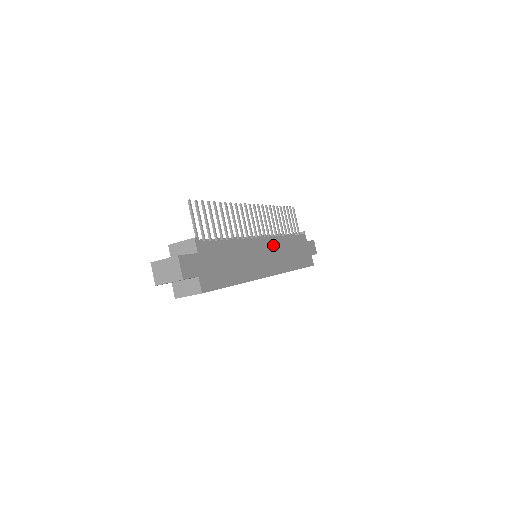
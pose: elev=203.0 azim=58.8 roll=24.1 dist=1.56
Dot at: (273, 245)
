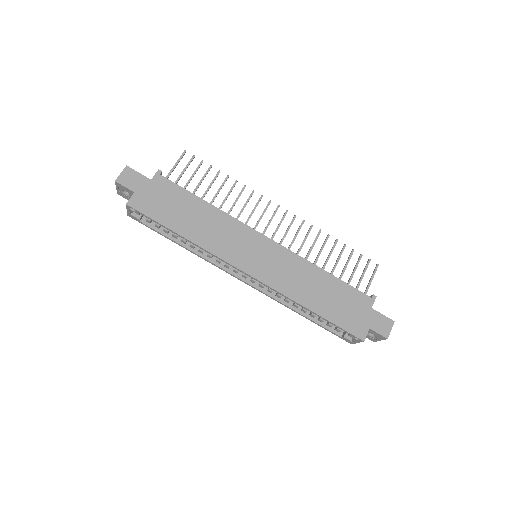
Dot at: (282, 256)
